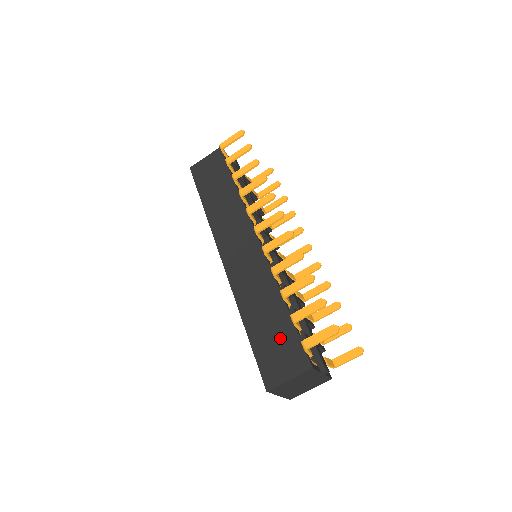
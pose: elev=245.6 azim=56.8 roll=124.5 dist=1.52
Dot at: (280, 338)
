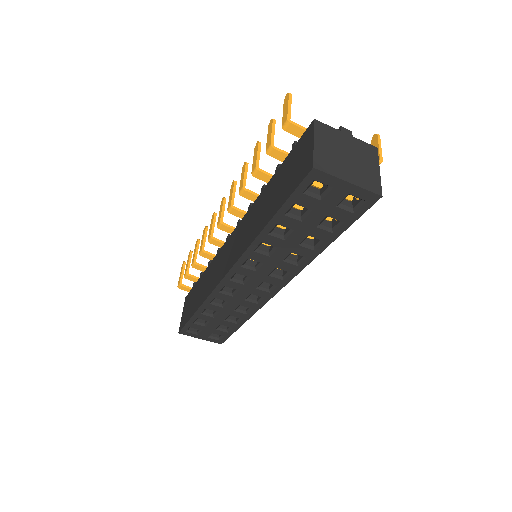
Dot at: (286, 172)
